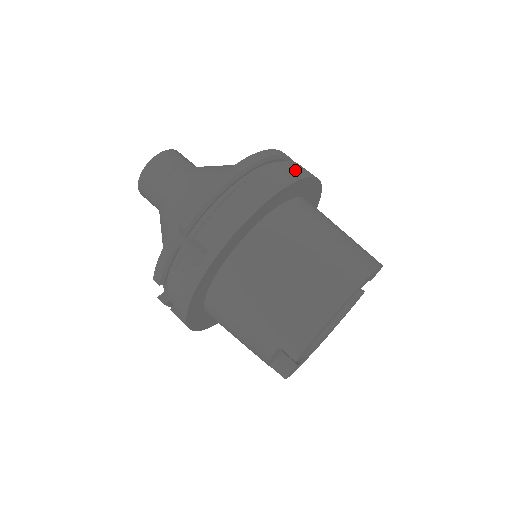
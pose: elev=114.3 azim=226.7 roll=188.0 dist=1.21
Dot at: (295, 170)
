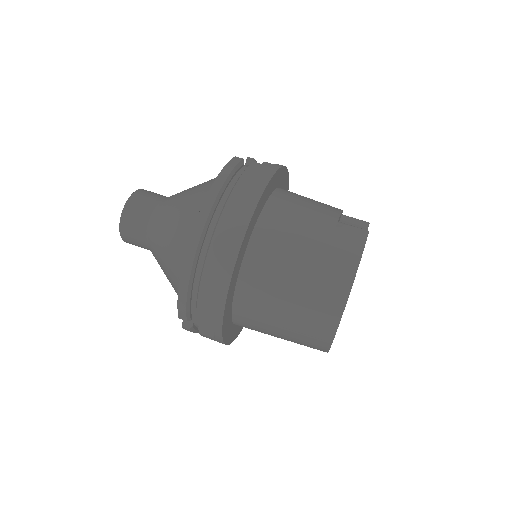
Dot at: (236, 219)
